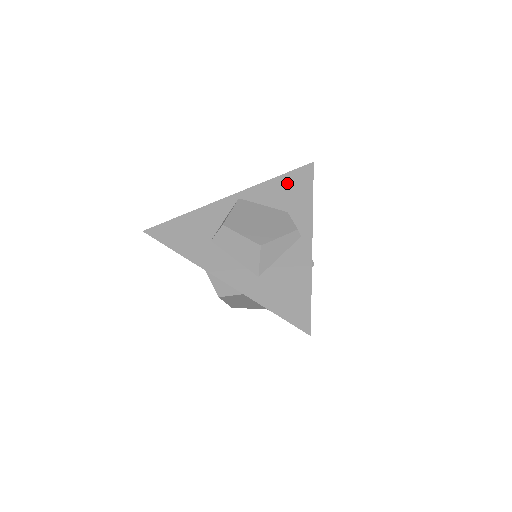
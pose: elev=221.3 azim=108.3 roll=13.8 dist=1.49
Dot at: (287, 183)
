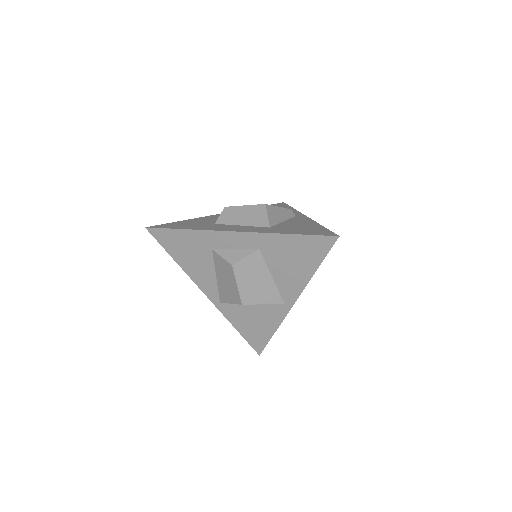
Dot at: occluded
